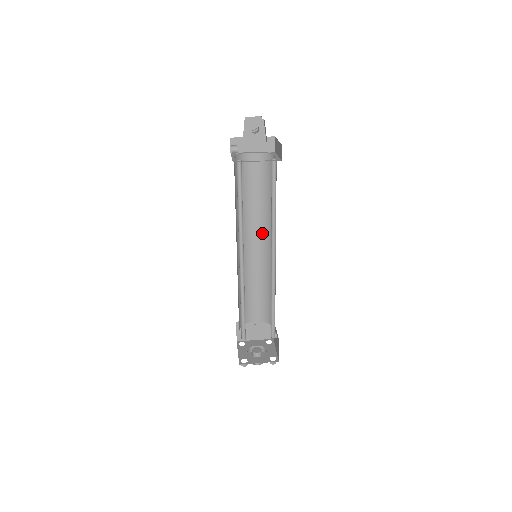
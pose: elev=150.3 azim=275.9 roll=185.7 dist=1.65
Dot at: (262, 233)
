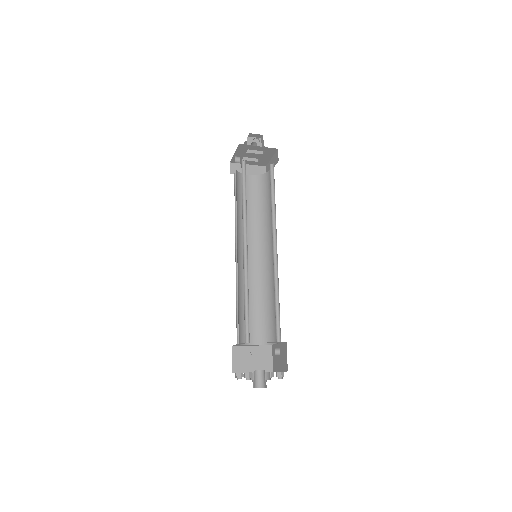
Dot at: (258, 245)
